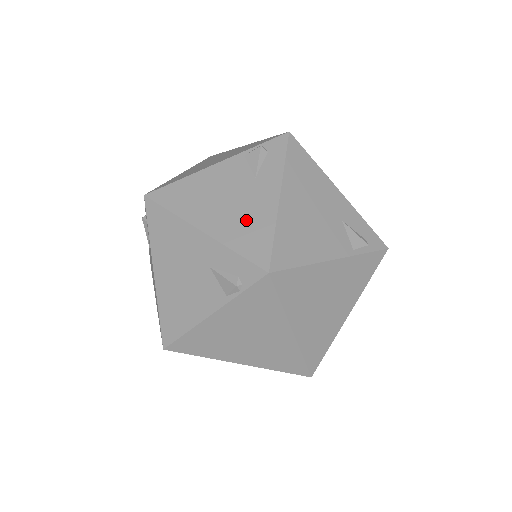
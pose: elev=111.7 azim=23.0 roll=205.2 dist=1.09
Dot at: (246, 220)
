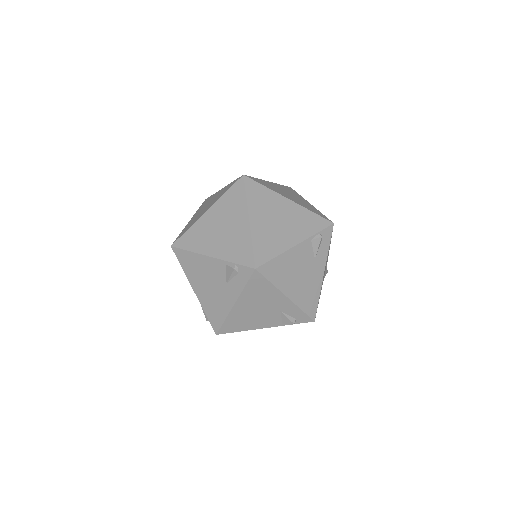
Dot at: (215, 303)
